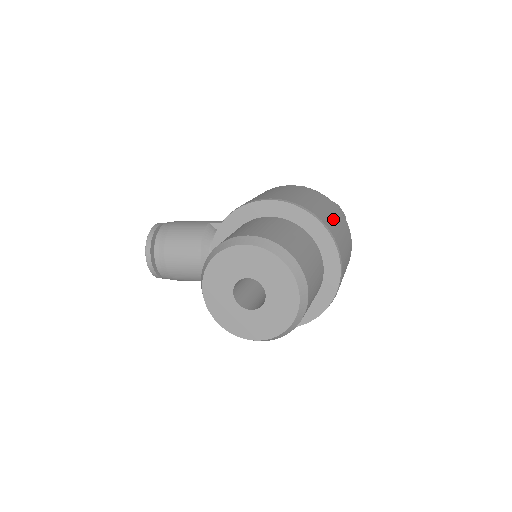
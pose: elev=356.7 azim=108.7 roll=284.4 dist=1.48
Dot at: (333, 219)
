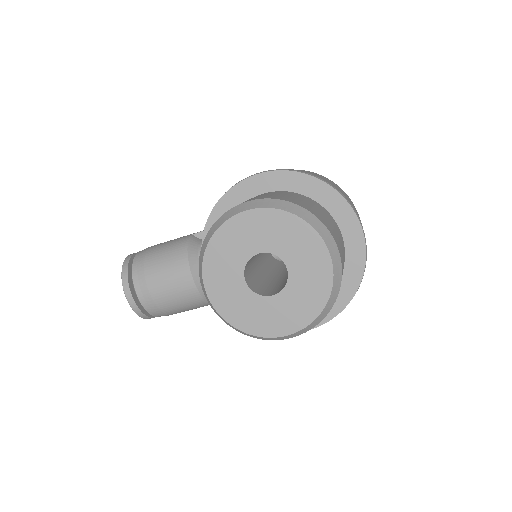
Dot at: occluded
